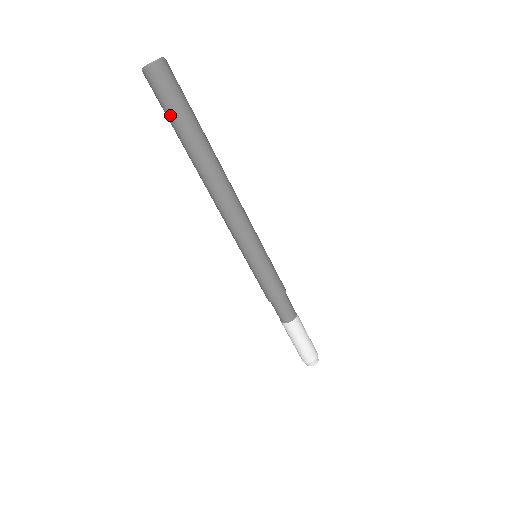
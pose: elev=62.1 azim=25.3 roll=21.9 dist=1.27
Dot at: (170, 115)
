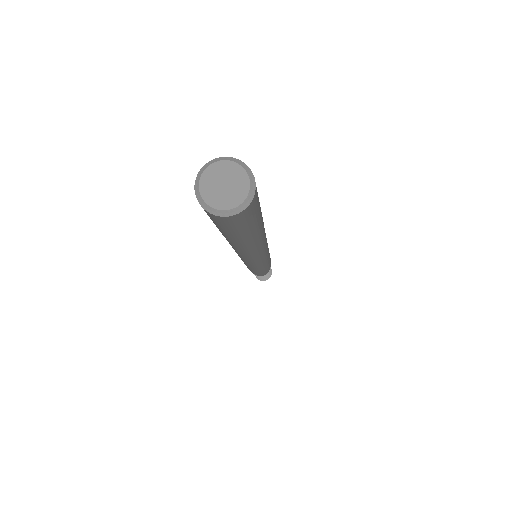
Dot at: occluded
